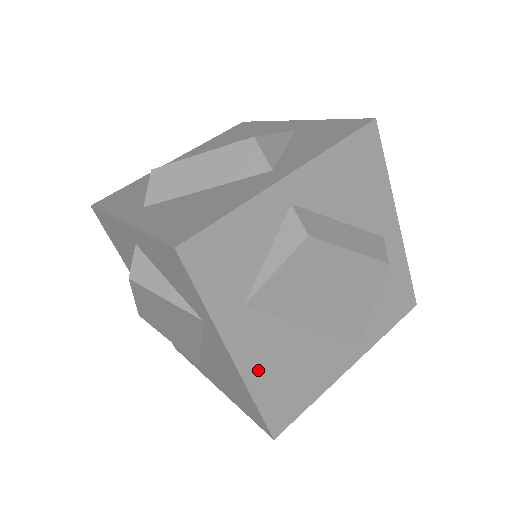
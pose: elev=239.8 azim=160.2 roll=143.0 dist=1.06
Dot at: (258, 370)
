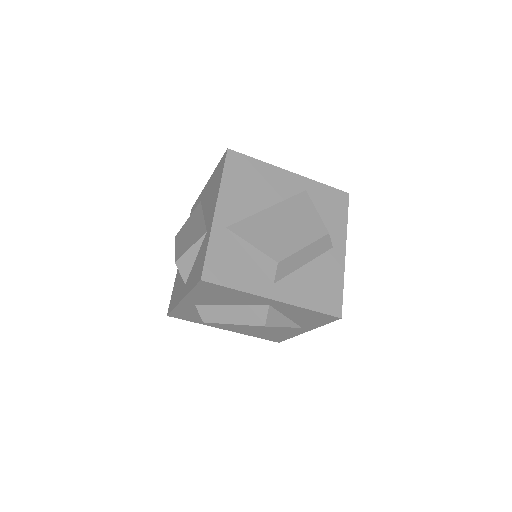
Dot at: (243, 332)
